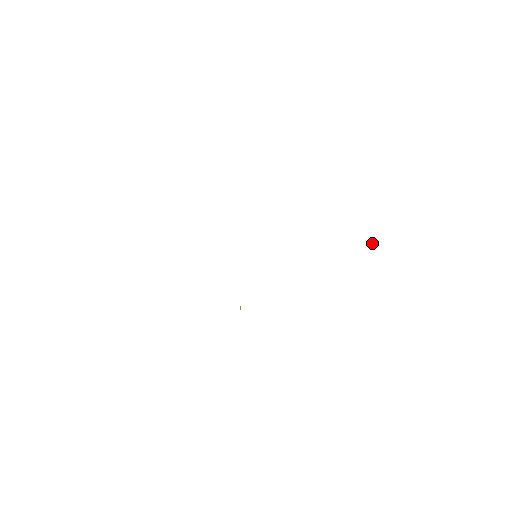
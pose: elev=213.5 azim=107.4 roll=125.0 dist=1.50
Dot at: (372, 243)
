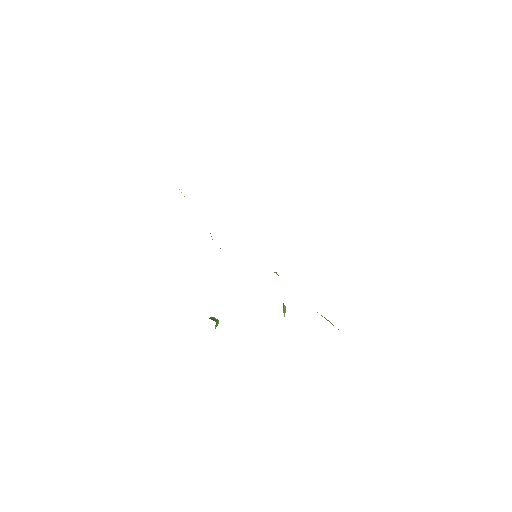
Dot at: occluded
